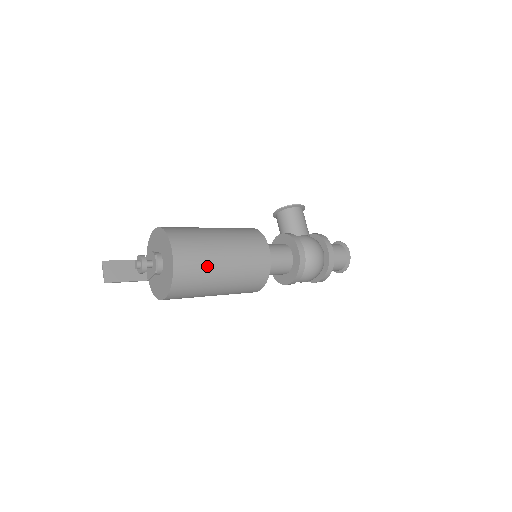
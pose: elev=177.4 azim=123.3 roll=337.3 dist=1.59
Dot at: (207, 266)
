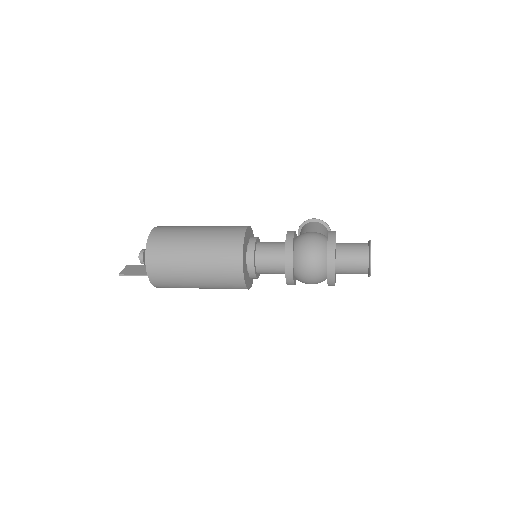
Dot at: (178, 238)
